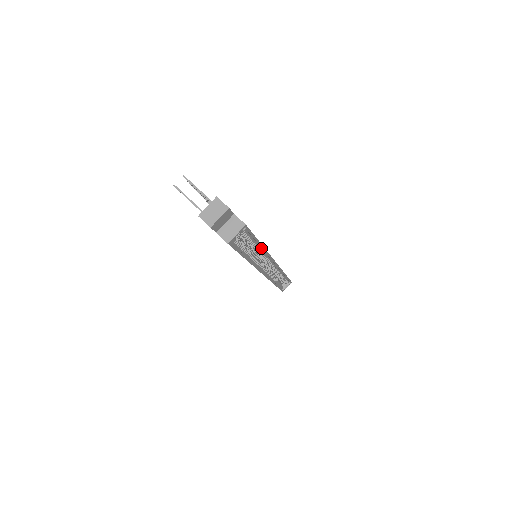
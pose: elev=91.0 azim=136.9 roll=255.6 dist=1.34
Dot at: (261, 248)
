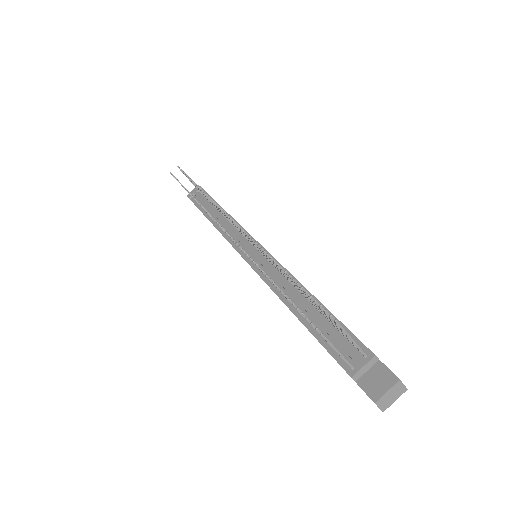
Dot at: occluded
